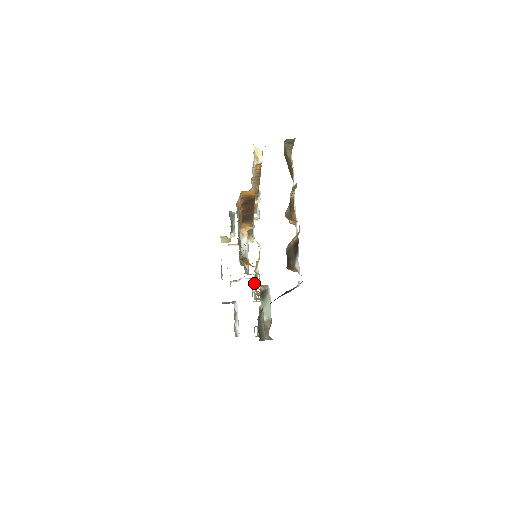
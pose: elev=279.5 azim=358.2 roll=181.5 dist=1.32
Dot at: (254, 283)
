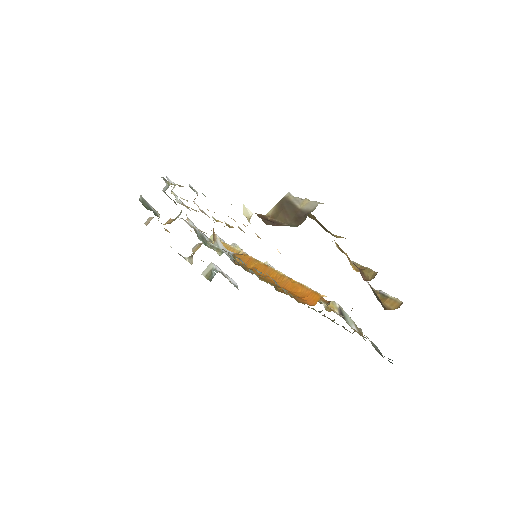
Dot at: occluded
